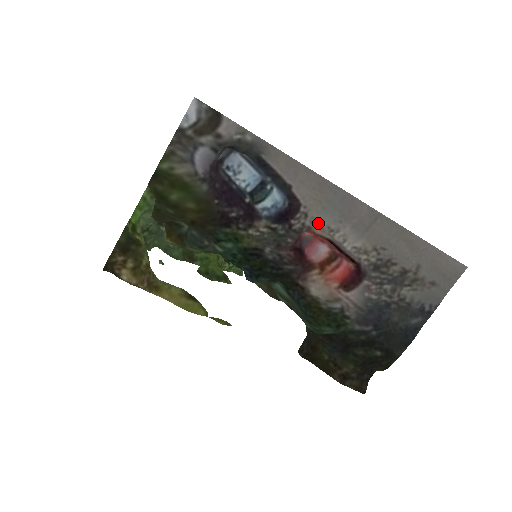
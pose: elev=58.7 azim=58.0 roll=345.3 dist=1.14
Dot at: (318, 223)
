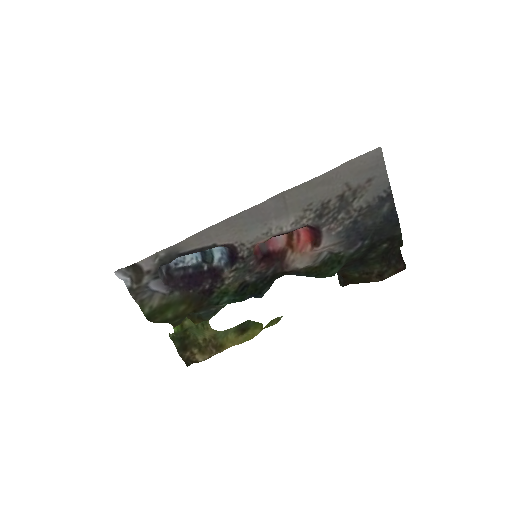
Dot at: (254, 239)
